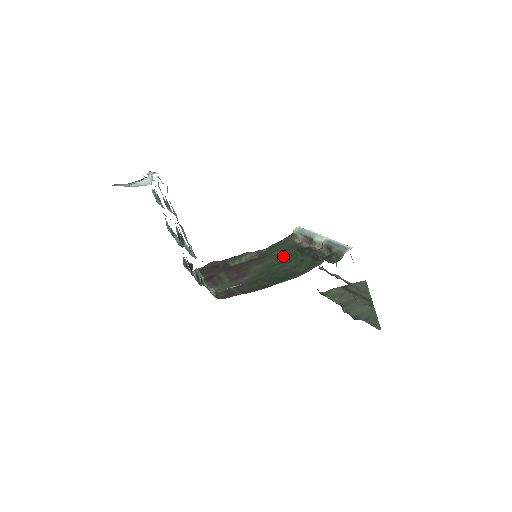
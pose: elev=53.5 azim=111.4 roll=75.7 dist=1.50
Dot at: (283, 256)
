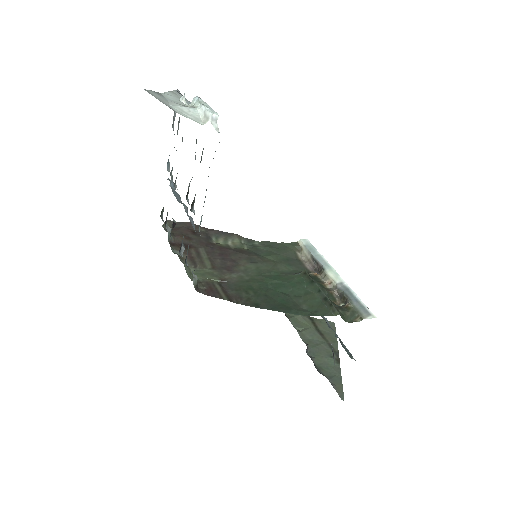
Dot at: (282, 269)
